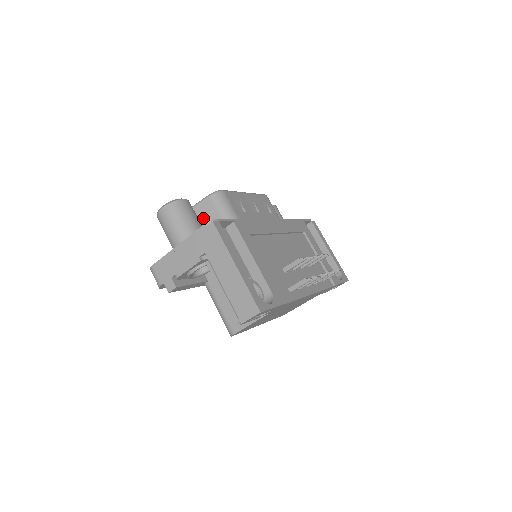
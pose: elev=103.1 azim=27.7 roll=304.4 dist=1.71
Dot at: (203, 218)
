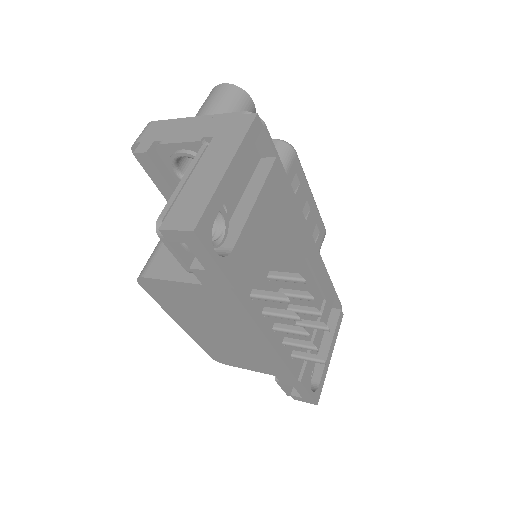
Dot at: occluded
